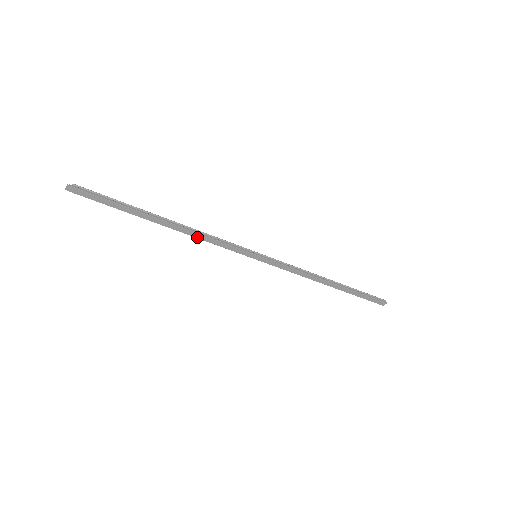
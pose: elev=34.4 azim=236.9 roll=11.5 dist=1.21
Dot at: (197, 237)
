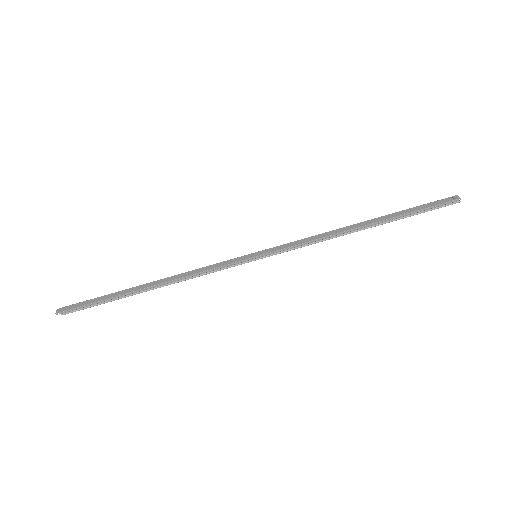
Dot at: (185, 276)
